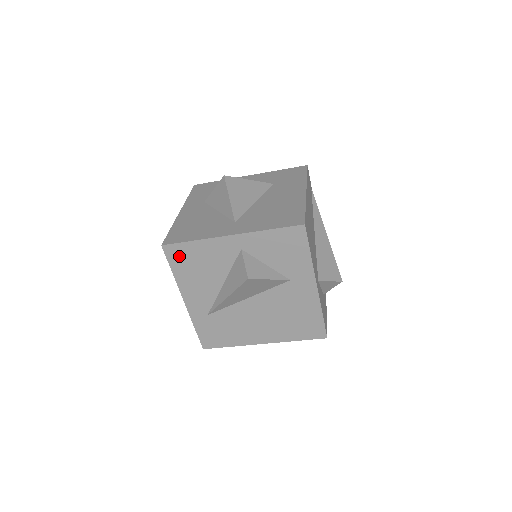
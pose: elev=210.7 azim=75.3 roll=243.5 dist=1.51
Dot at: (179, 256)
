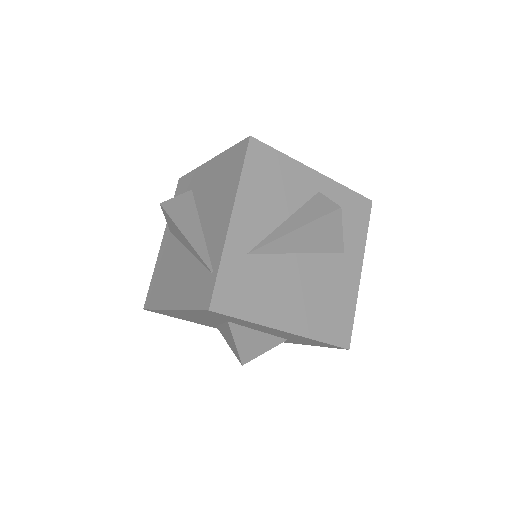
Dot at: (260, 159)
